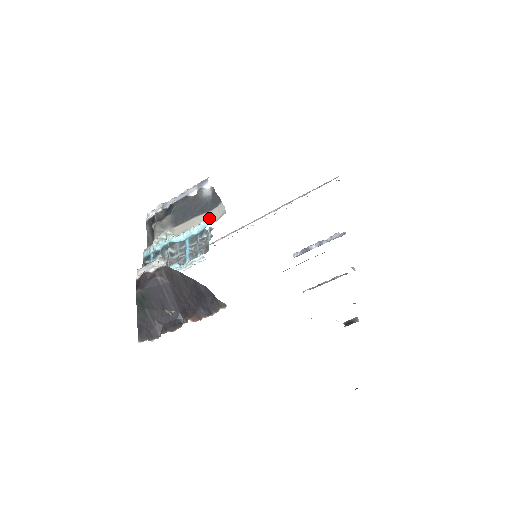
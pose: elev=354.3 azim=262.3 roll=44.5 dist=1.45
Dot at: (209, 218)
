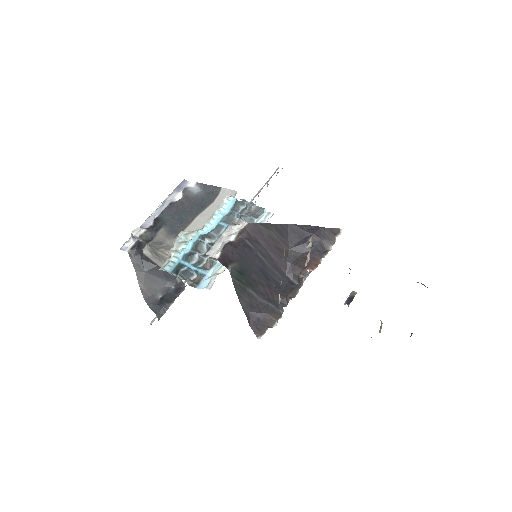
Dot at: (228, 197)
